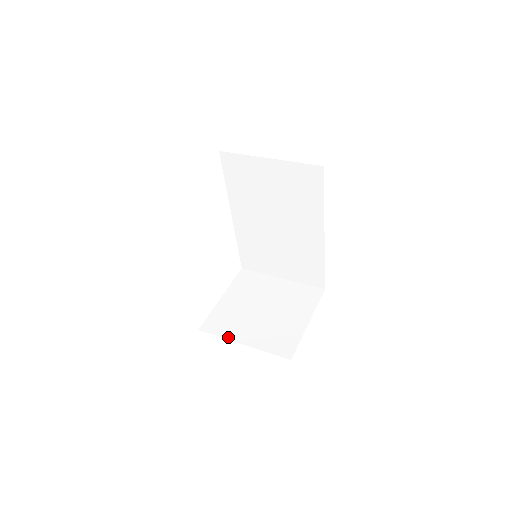
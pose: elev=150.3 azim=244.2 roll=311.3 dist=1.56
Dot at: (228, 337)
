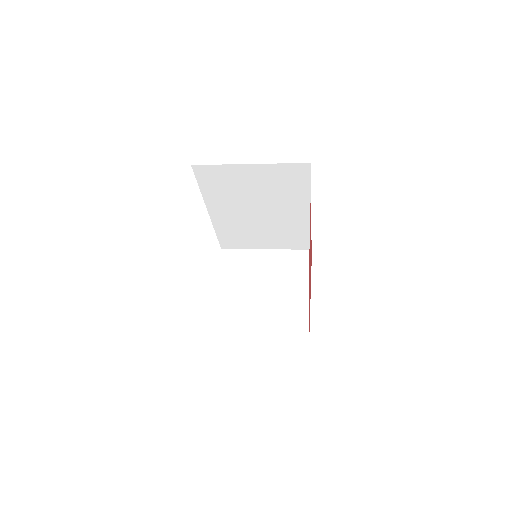
Dot at: (244, 329)
